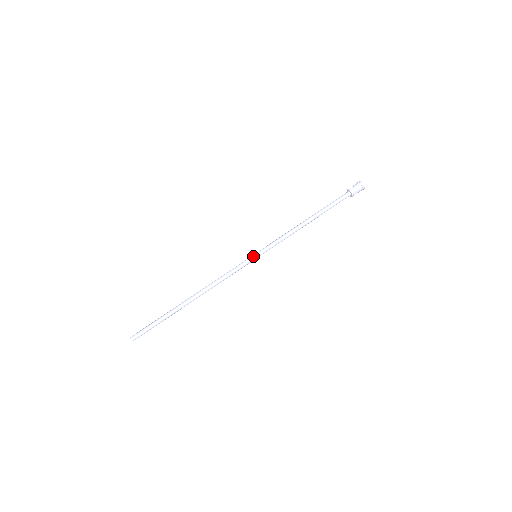
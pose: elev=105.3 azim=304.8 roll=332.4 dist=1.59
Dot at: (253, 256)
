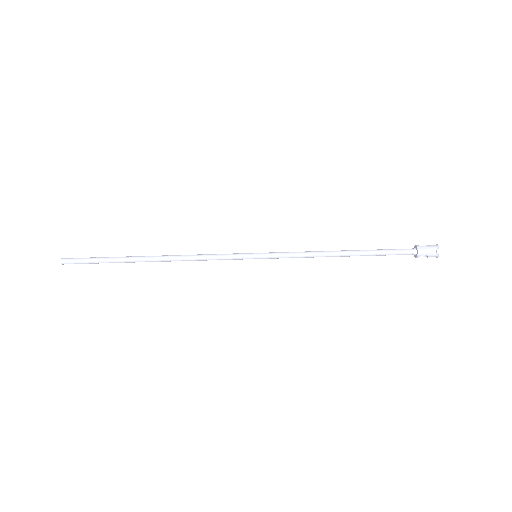
Dot at: (252, 253)
